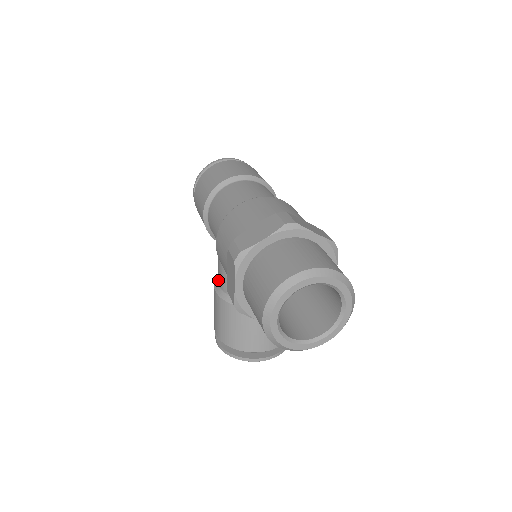
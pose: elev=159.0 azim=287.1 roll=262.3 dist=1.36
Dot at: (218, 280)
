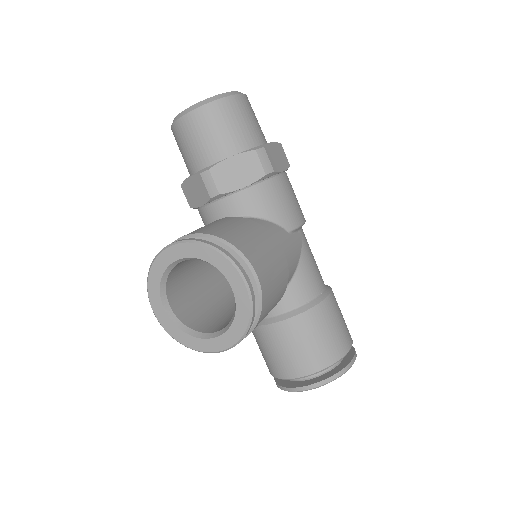
Dot at: occluded
